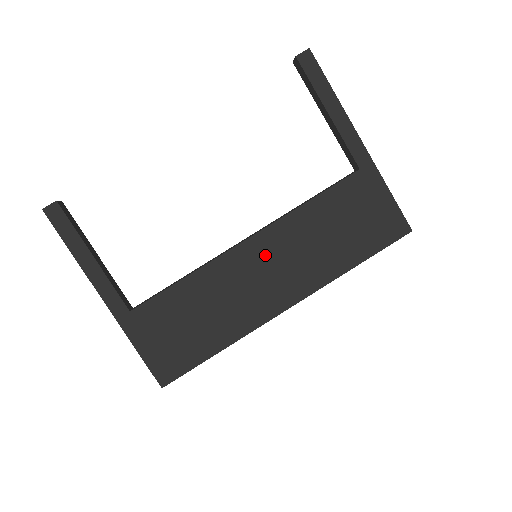
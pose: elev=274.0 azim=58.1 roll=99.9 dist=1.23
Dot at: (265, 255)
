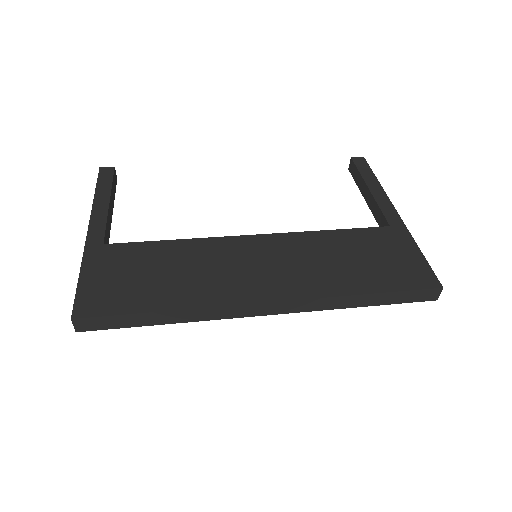
Dot at: (266, 251)
